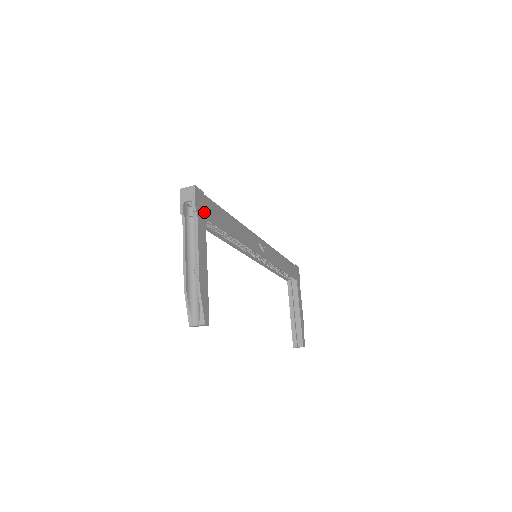
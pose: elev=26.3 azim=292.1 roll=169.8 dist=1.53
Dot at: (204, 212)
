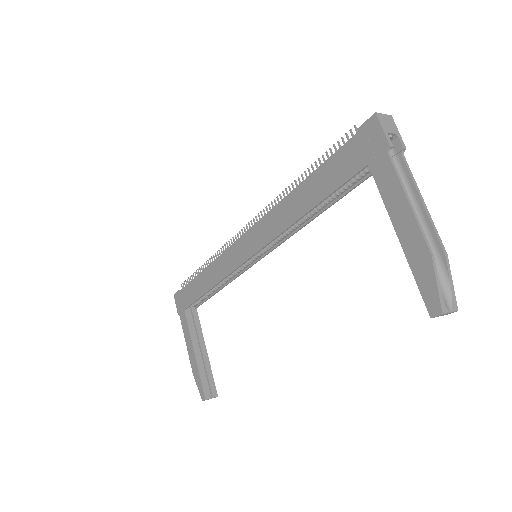
Dot at: occluded
